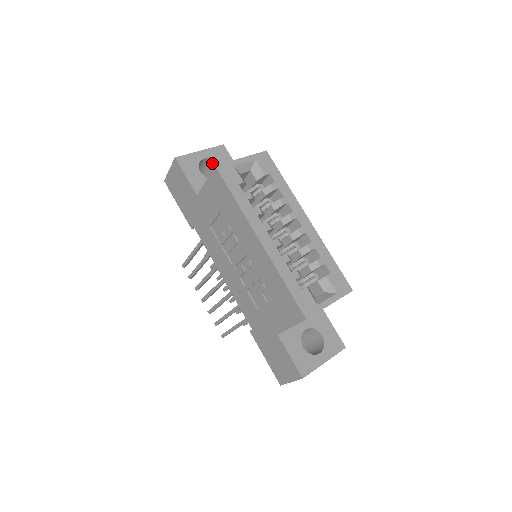
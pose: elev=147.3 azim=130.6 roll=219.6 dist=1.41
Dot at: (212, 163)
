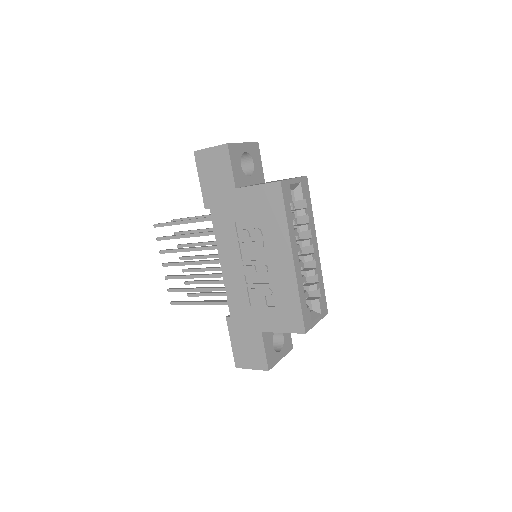
Dot at: (246, 156)
